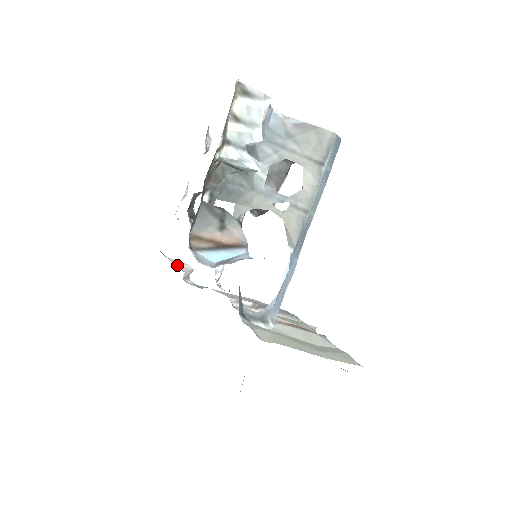
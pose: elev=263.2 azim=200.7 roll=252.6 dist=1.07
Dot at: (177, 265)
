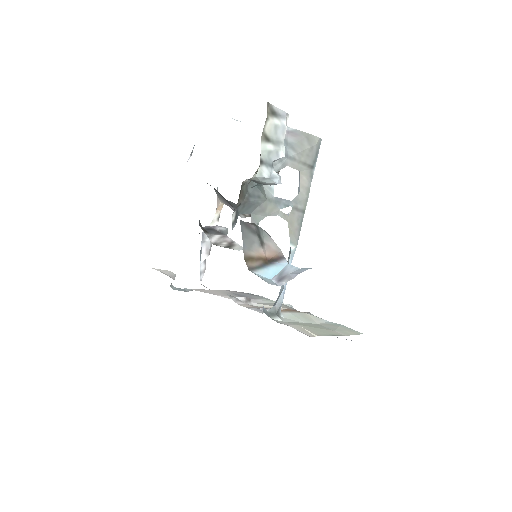
Dot at: (167, 275)
